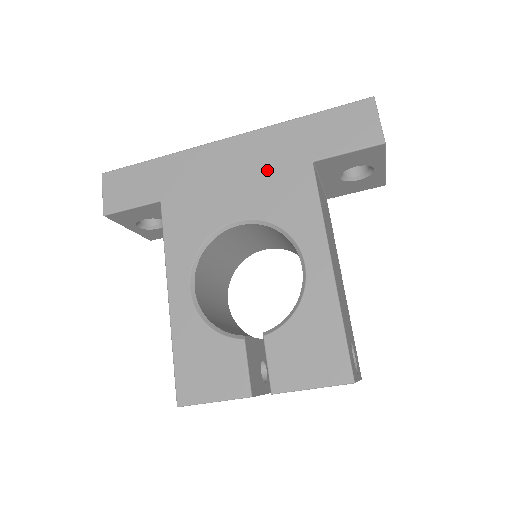
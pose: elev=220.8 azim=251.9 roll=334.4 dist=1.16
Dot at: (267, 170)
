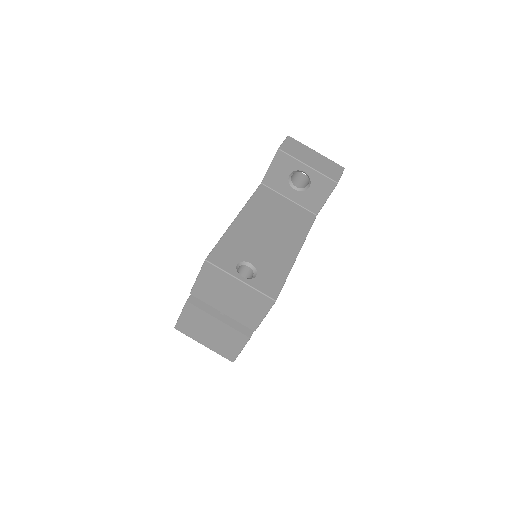
Dot at: occluded
